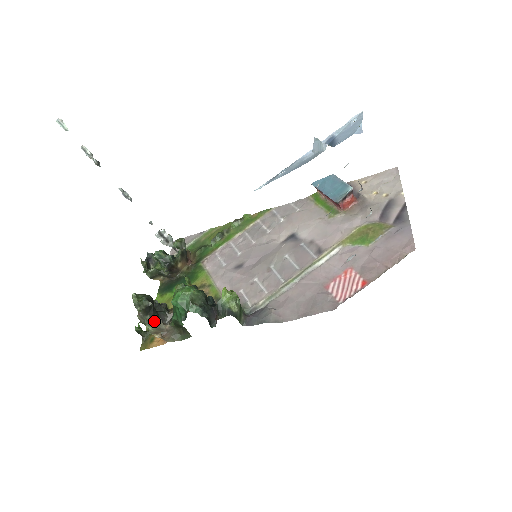
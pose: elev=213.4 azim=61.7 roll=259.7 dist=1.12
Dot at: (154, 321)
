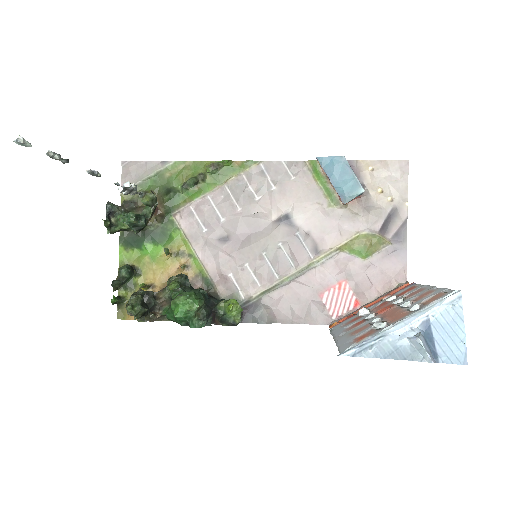
Dot at: (147, 318)
